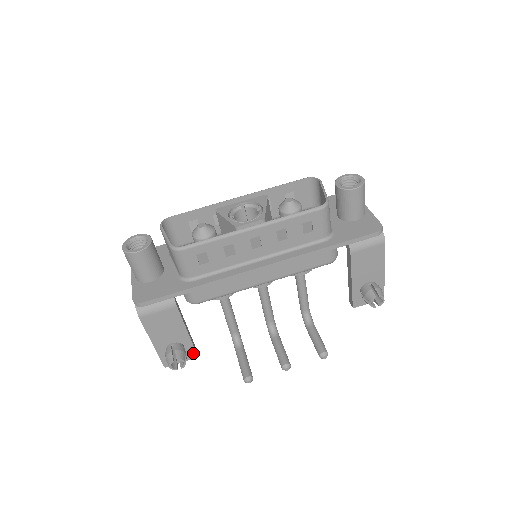
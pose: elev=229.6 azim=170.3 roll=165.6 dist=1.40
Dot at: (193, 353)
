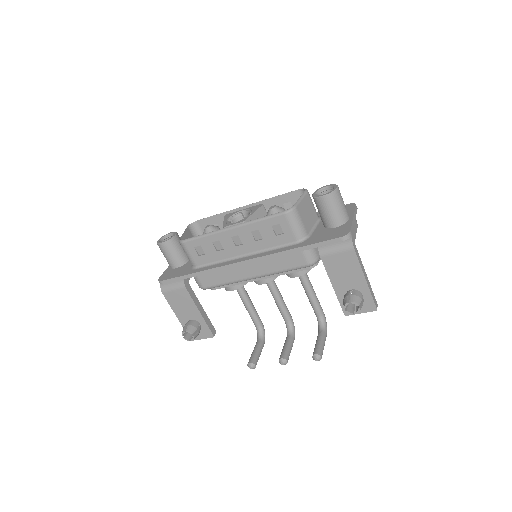
Dot at: (209, 332)
